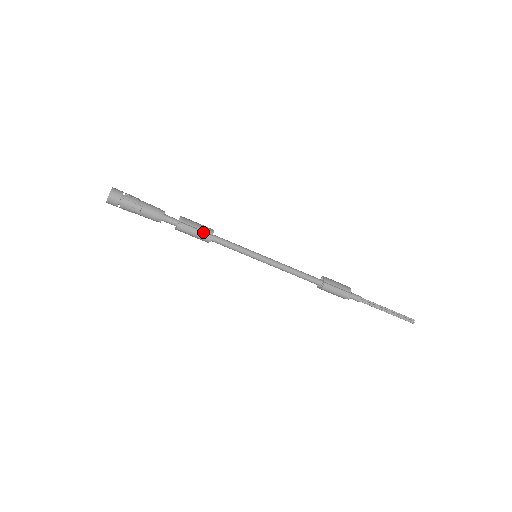
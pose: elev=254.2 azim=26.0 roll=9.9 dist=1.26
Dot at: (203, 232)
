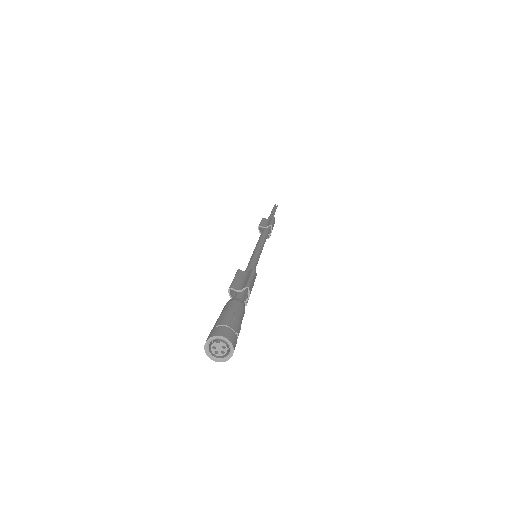
Dot at: occluded
